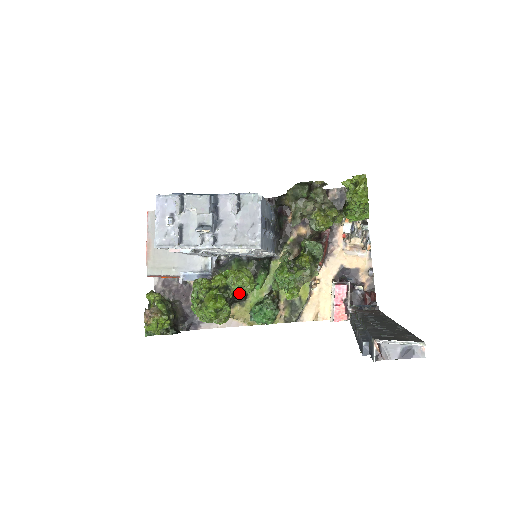
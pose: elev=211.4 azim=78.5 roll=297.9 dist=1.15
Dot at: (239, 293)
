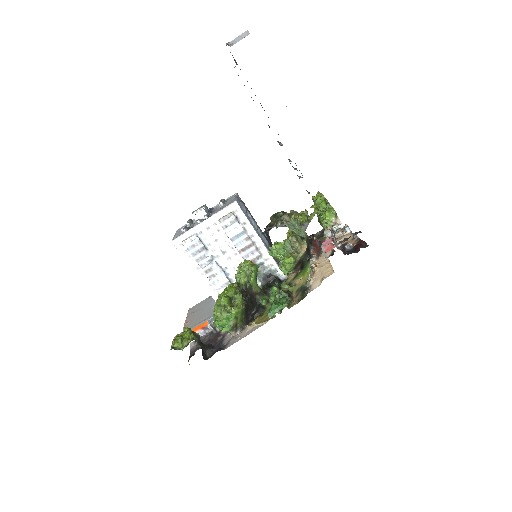
Dot at: (256, 305)
